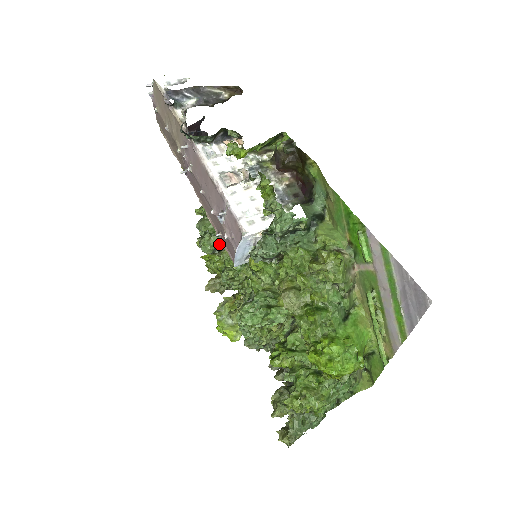
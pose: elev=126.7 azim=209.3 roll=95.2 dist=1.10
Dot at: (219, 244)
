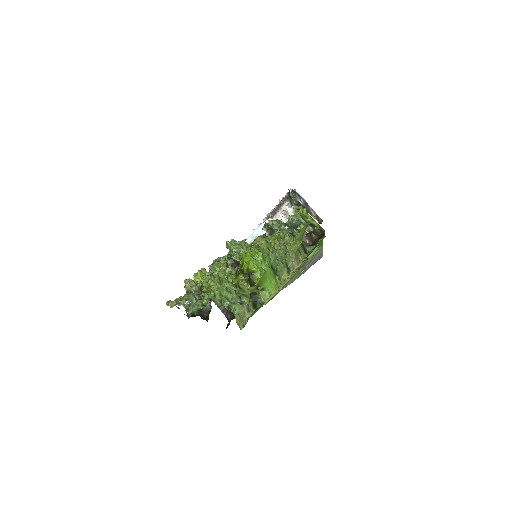
Dot at: occluded
